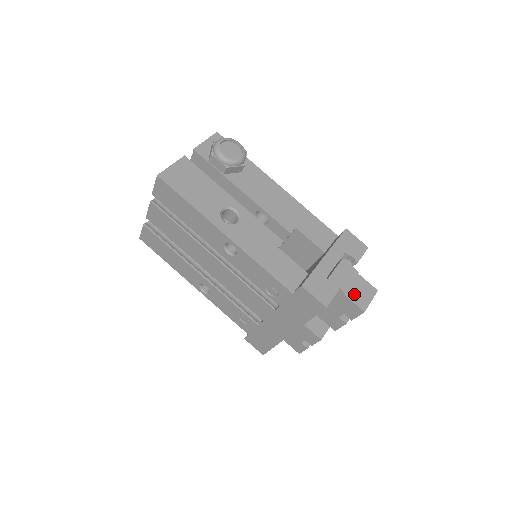
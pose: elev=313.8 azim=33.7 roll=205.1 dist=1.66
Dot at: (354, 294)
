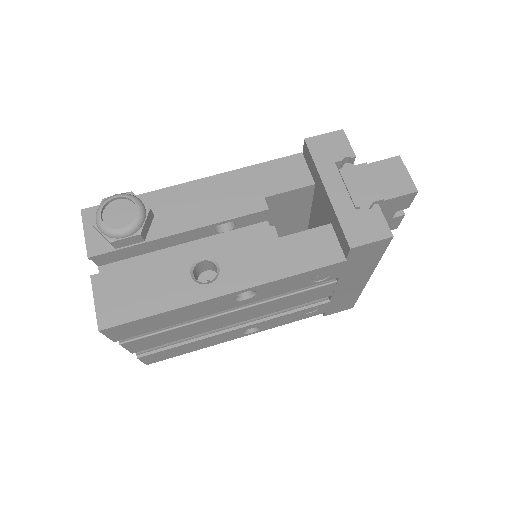
Dot at: (390, 188)
